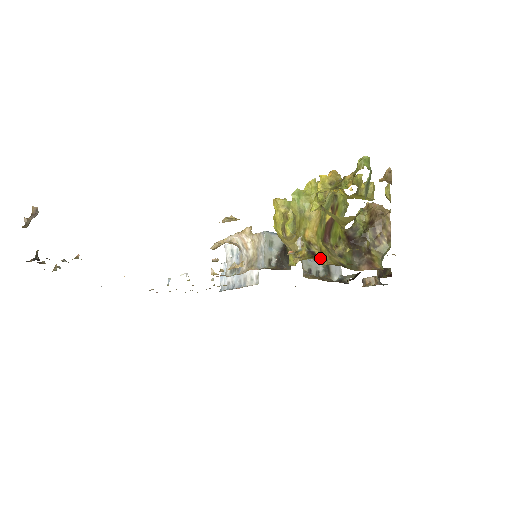
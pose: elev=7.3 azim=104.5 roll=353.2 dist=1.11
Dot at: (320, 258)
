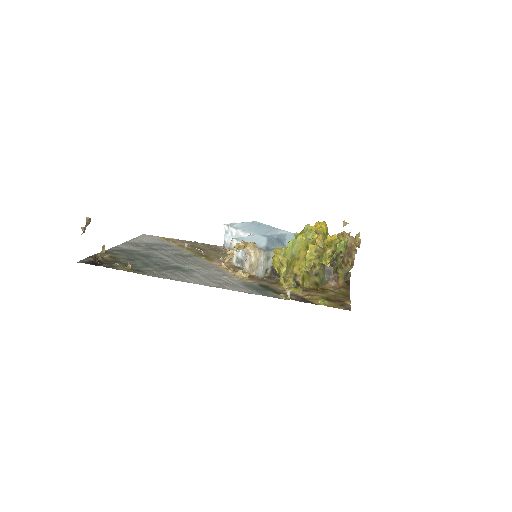
Dot at: (301, 290)
